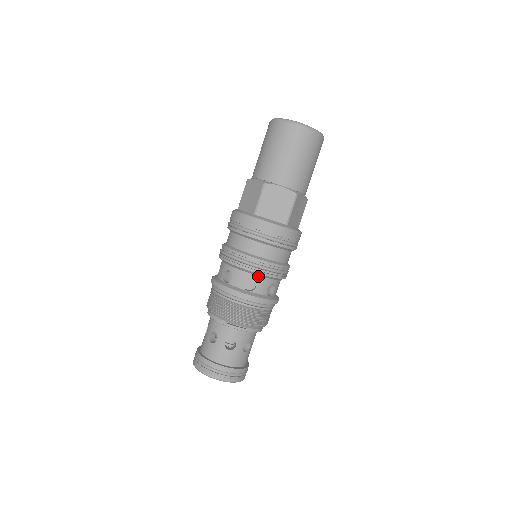
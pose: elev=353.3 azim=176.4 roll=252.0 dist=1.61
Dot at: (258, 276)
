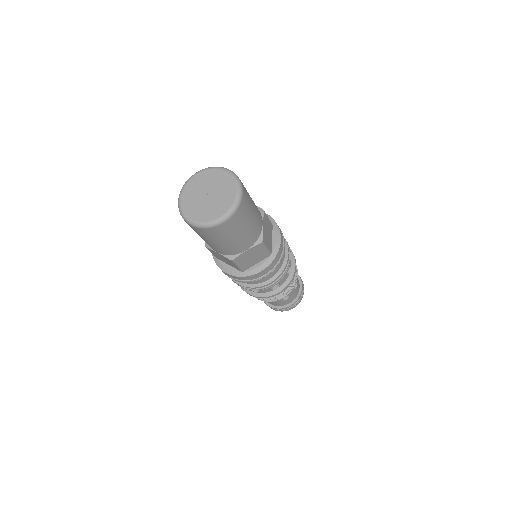
Dot at: occluded
